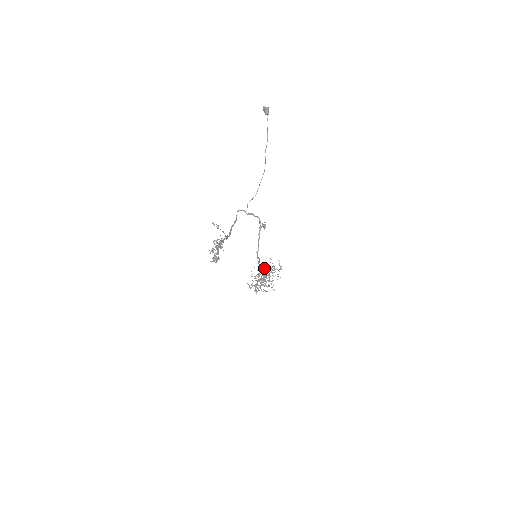
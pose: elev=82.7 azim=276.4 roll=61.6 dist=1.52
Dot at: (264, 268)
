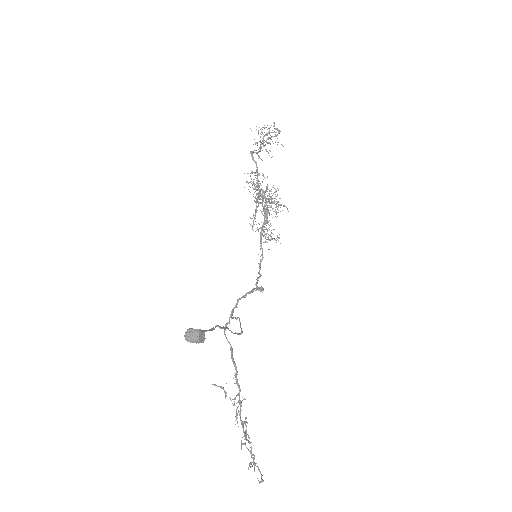
Dot at: occluded
